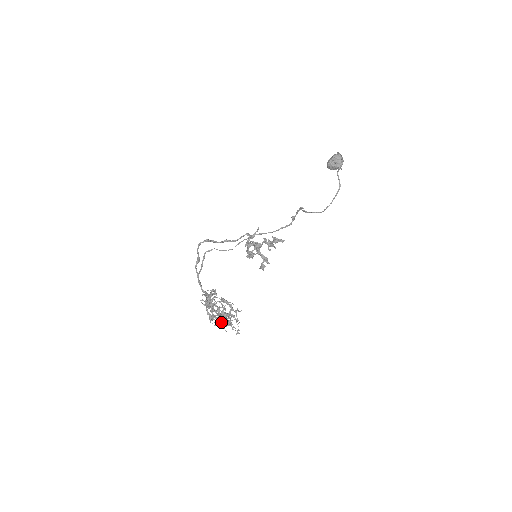
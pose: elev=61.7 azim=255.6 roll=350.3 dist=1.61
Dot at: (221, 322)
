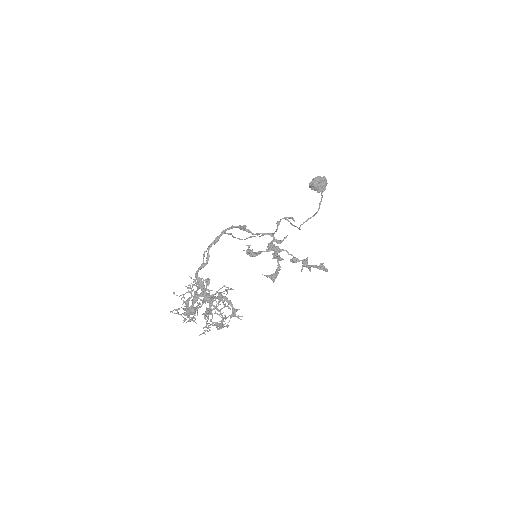
Dot at: (219, 326)
